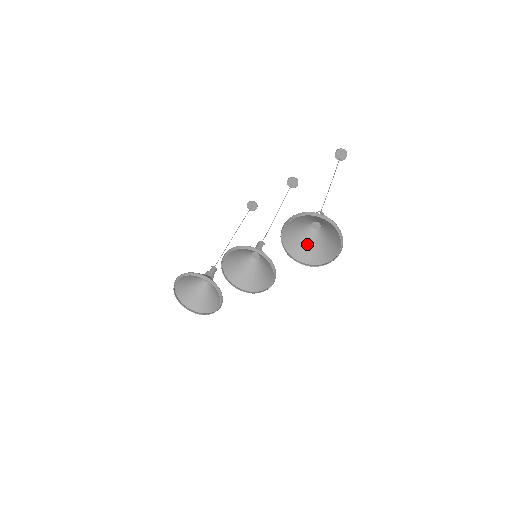
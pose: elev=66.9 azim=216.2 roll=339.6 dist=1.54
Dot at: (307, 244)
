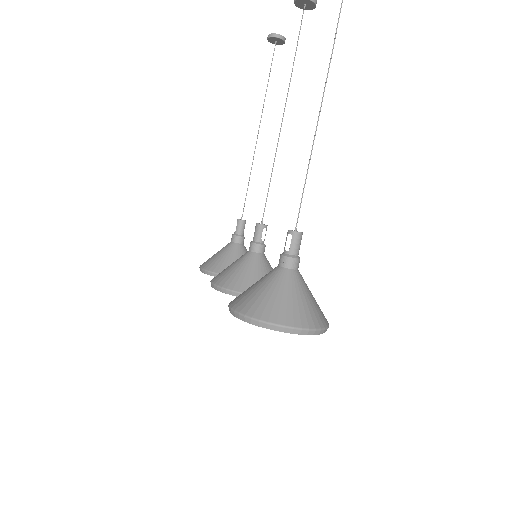
Dot at: occluded
